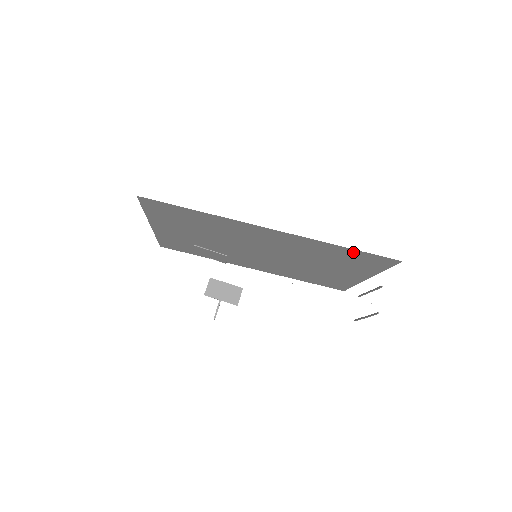
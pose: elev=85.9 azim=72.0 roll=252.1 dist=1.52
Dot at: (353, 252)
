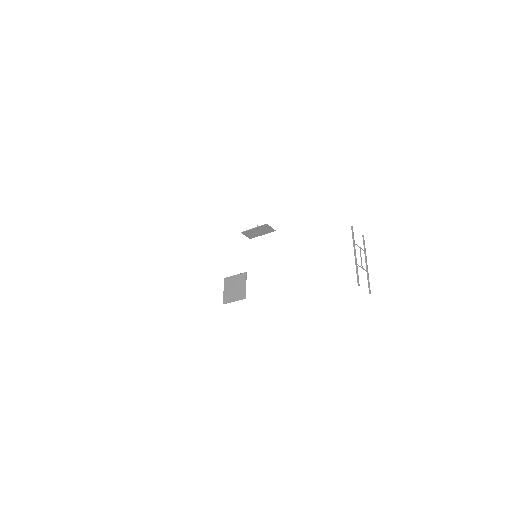
Dot at: occluded
